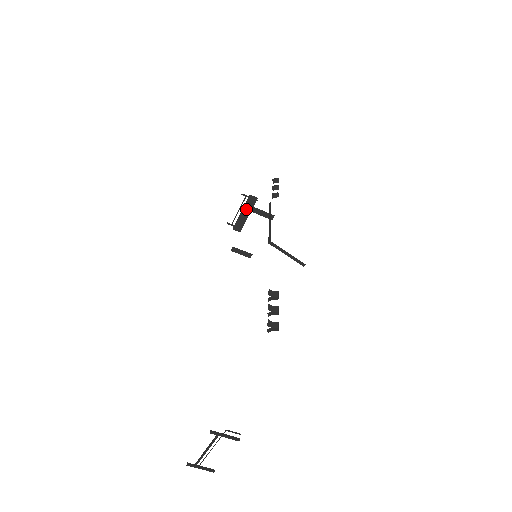
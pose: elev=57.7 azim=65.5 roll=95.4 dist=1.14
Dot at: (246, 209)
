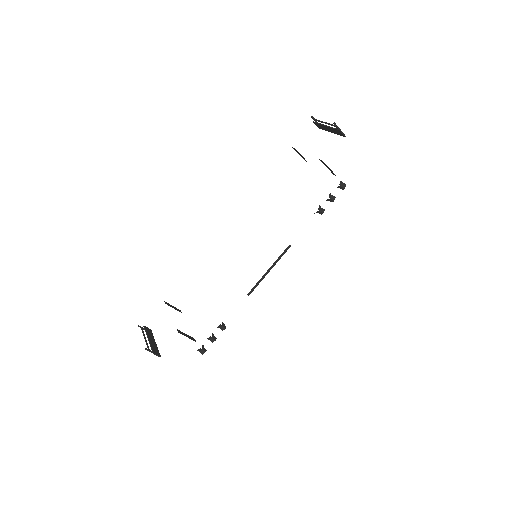
Dot at: (331, 129)
